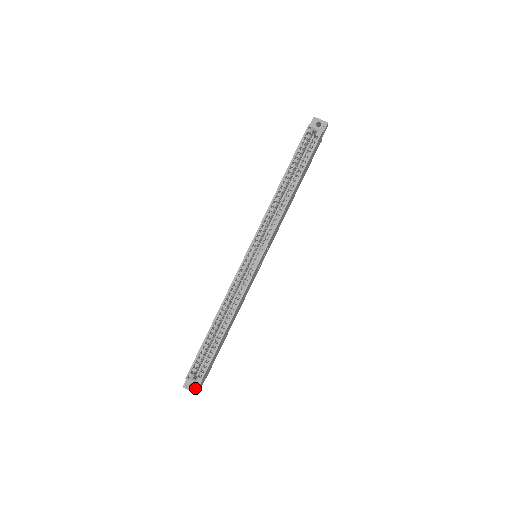
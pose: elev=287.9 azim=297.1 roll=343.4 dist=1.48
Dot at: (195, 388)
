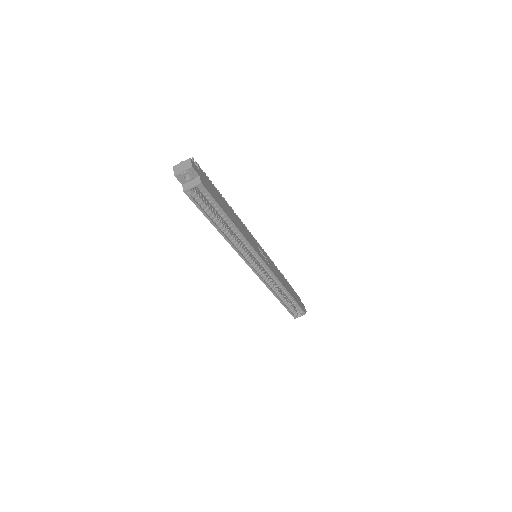
Dot at: occluded
